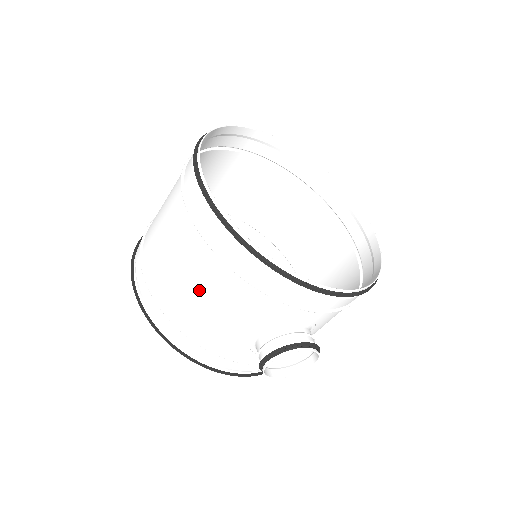
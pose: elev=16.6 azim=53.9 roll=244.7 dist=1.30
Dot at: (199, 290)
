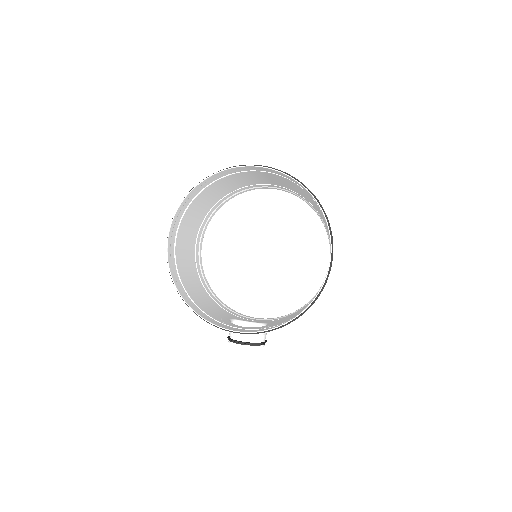
Dot at: (196, 291)
